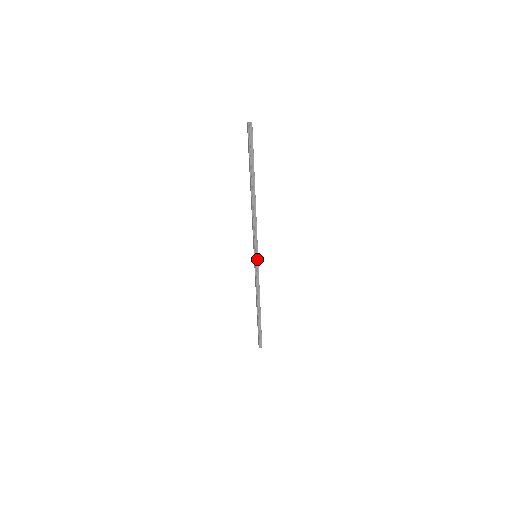
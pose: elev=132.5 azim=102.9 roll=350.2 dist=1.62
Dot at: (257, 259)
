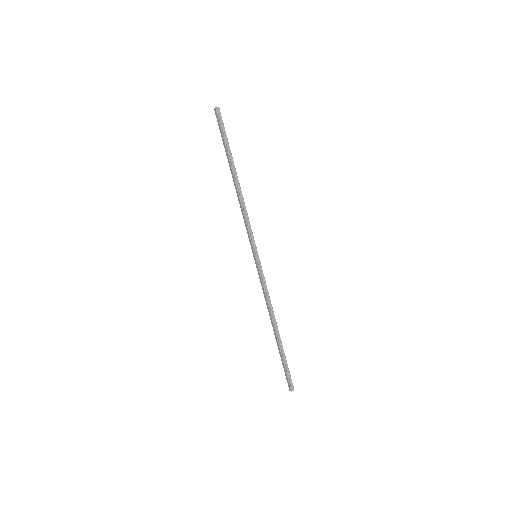
Dot at: (258, 259)
